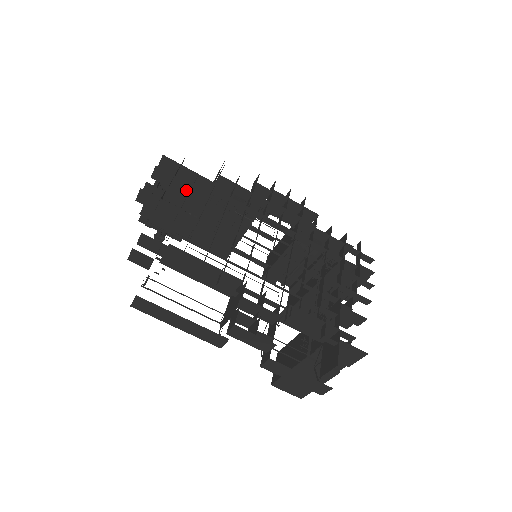
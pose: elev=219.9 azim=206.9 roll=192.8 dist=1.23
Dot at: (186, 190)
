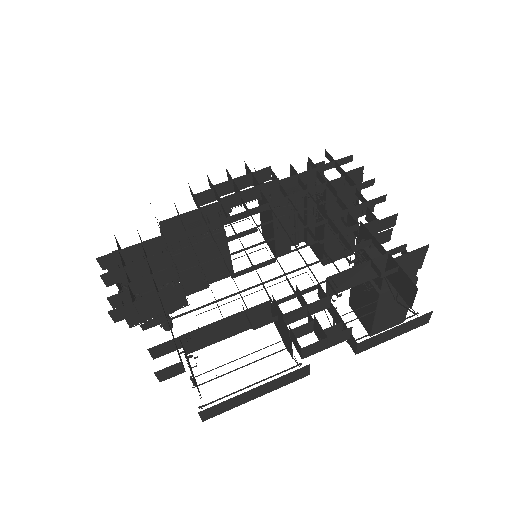
Dot at: (145, 267)
